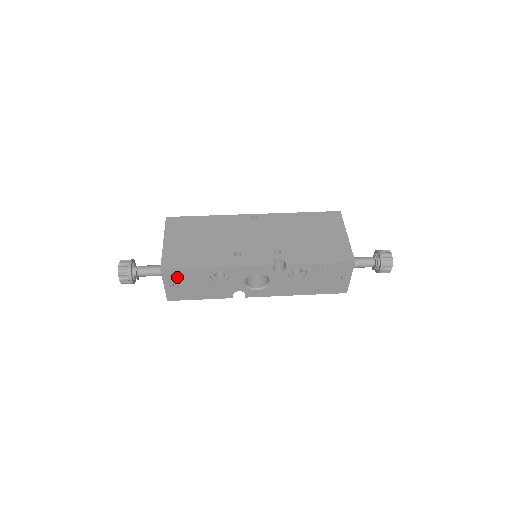
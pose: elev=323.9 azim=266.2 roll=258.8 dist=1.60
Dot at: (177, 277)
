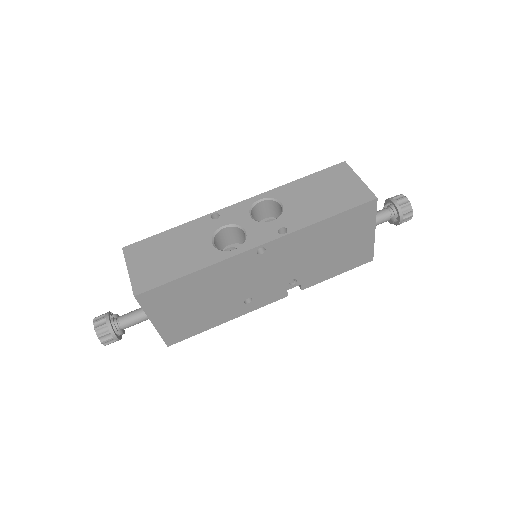
Dot at: occluded
